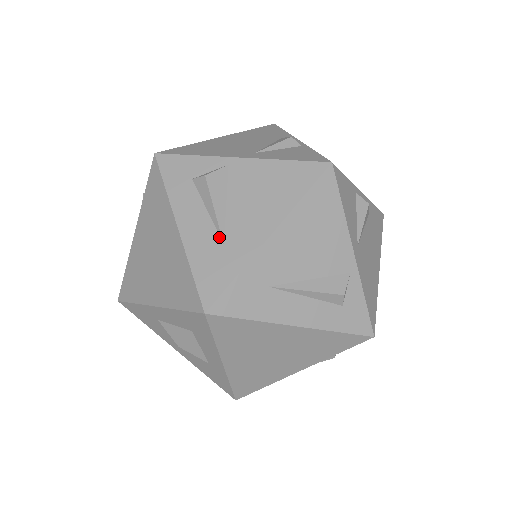
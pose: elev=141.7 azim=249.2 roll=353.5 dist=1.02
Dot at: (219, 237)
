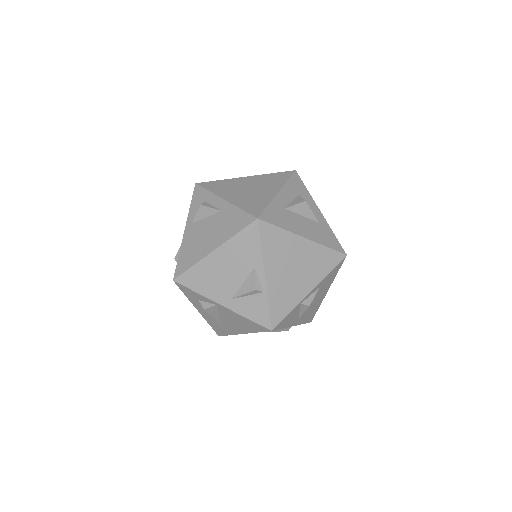
Dot at: (219, 323)
